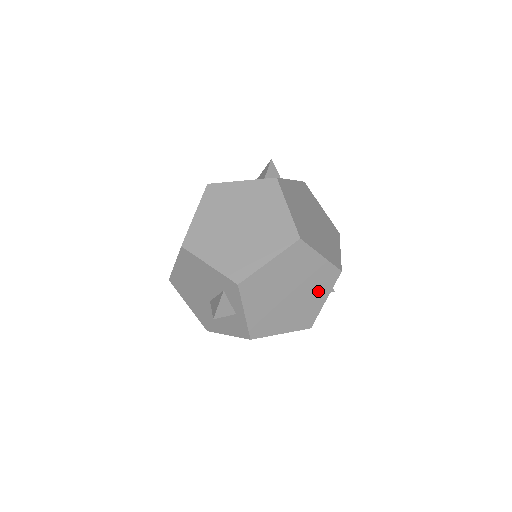
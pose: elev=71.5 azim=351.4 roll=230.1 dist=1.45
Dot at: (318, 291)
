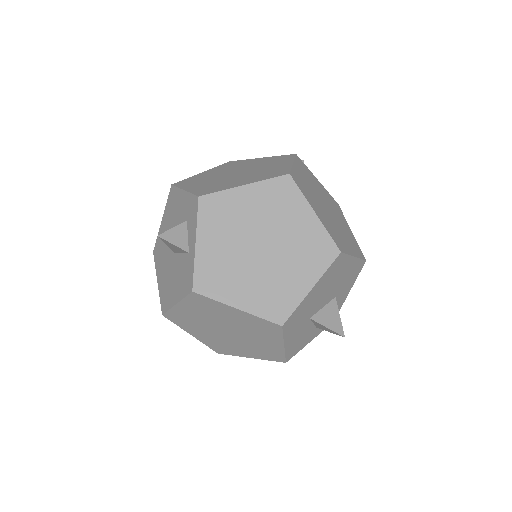
Dot at: (302, 266)
